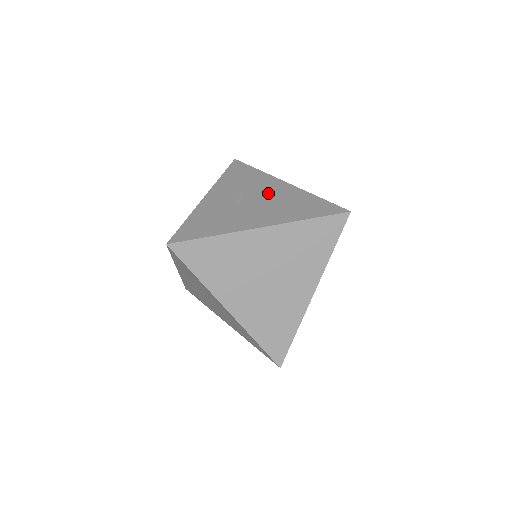
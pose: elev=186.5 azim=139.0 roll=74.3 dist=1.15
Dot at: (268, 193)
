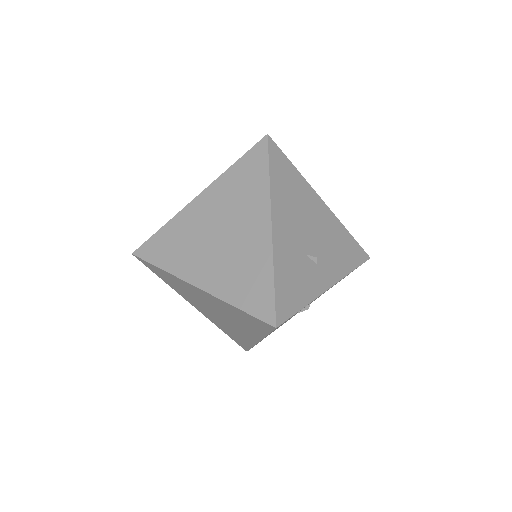
Dot at: occluded
